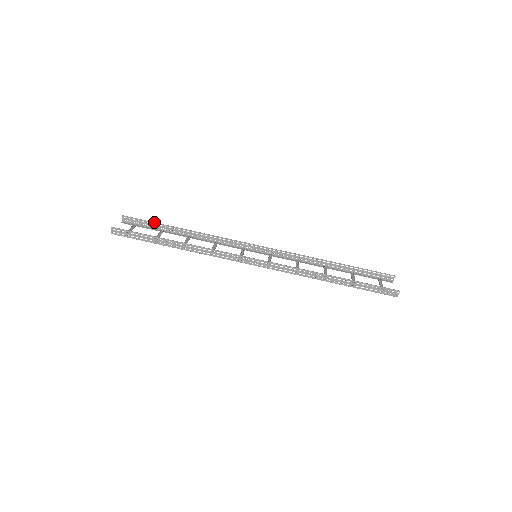
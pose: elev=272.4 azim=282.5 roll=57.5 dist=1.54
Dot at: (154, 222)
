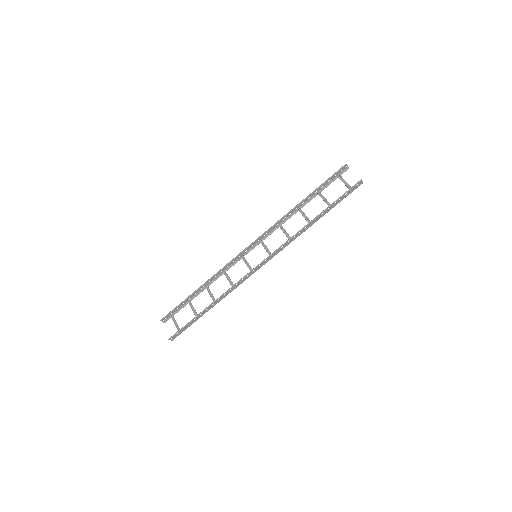
Dot at: (179, 304)
